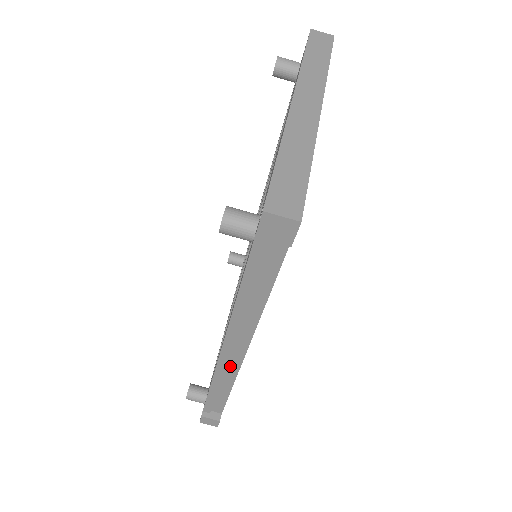
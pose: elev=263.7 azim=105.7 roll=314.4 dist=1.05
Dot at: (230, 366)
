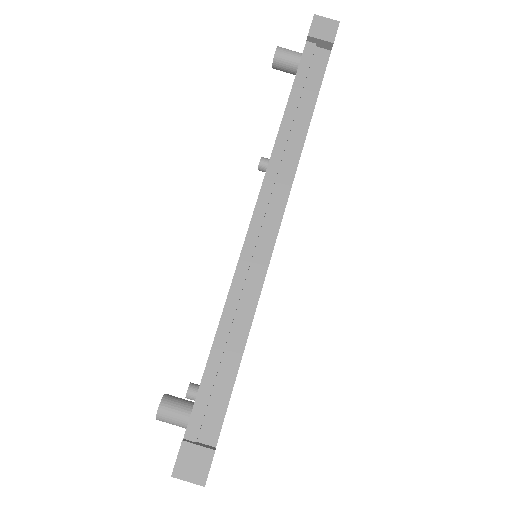
Dot at: (255, 265)
